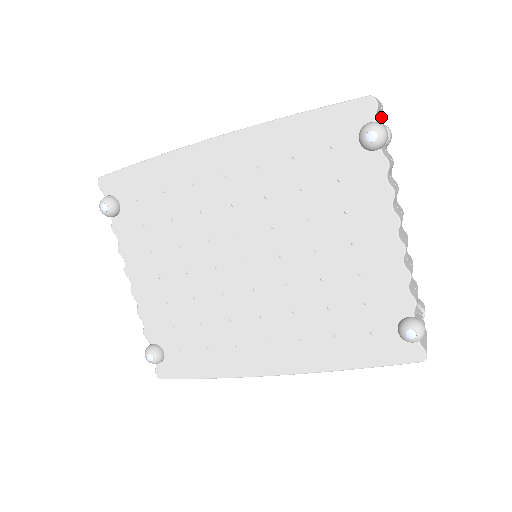
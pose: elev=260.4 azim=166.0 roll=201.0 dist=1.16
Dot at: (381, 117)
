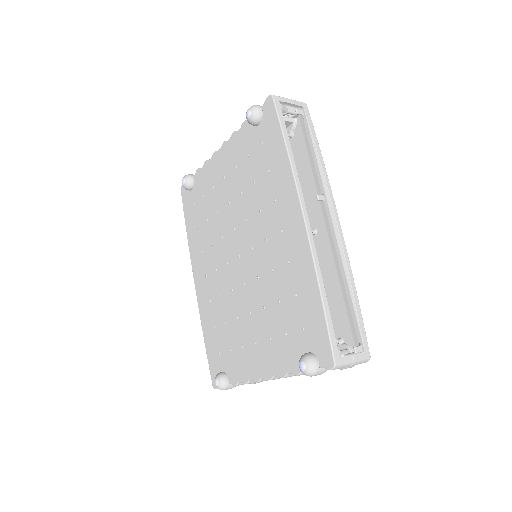
Dot at: occluded
